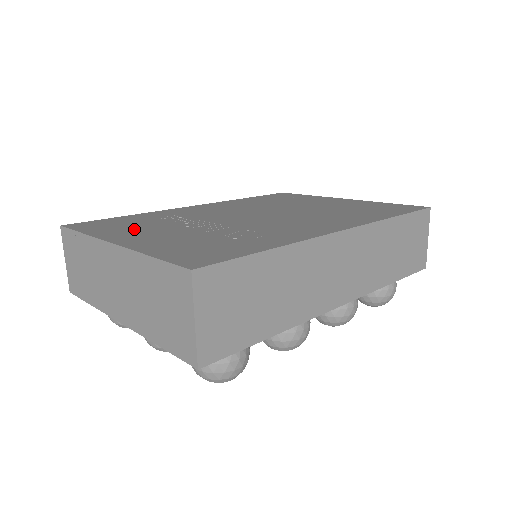
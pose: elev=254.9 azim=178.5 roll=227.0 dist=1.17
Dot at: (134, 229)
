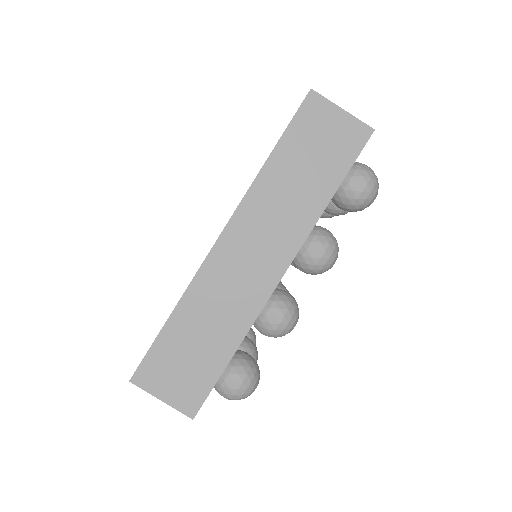
Dot at: occluded
